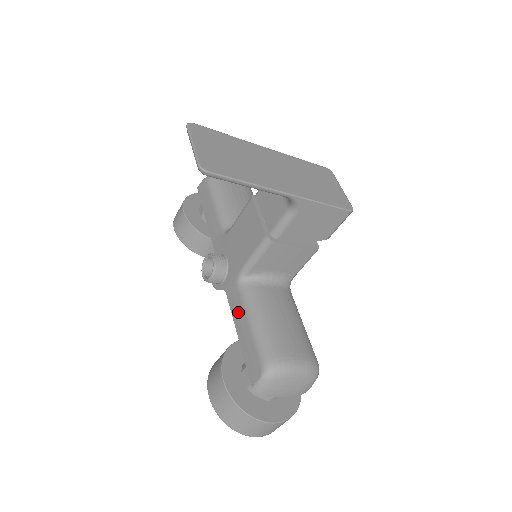
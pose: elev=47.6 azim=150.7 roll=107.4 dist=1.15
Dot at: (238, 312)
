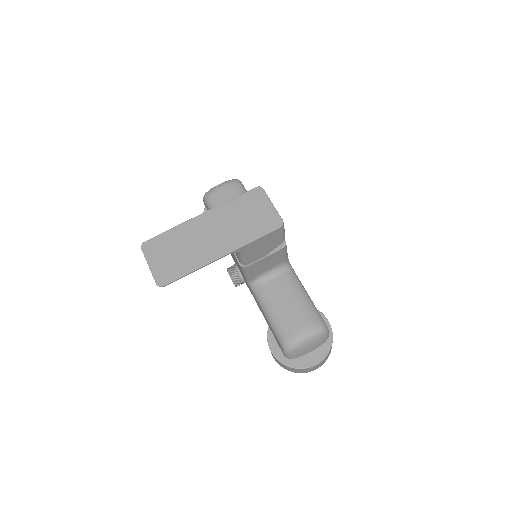
Dot at: (259, 307)
